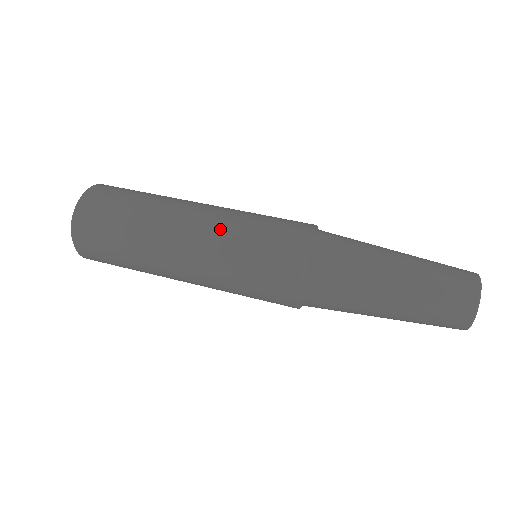
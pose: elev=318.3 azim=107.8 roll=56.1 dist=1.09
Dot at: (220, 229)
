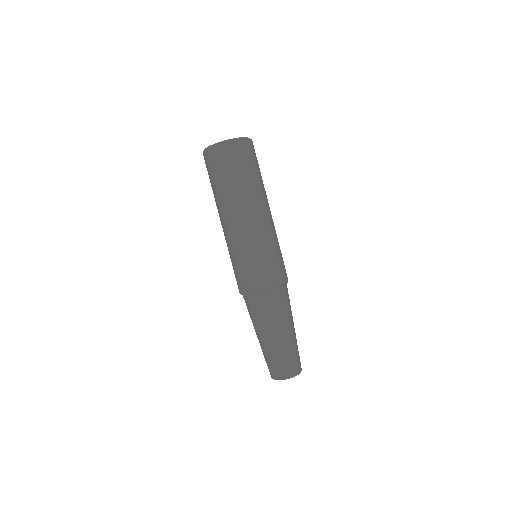
Dot at: (252, 238)
